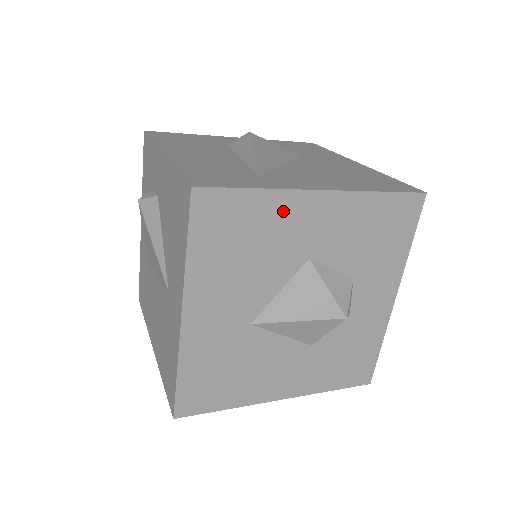
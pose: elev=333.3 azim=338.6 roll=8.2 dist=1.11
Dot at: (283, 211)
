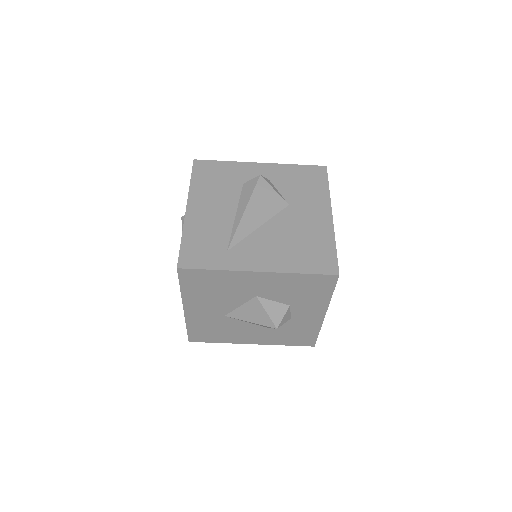
Dot at: (234, 278)
